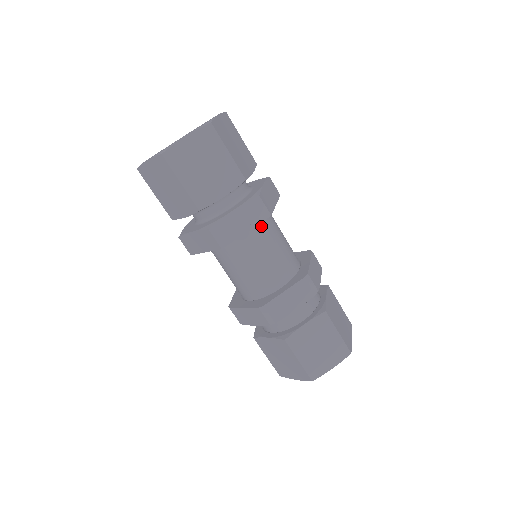
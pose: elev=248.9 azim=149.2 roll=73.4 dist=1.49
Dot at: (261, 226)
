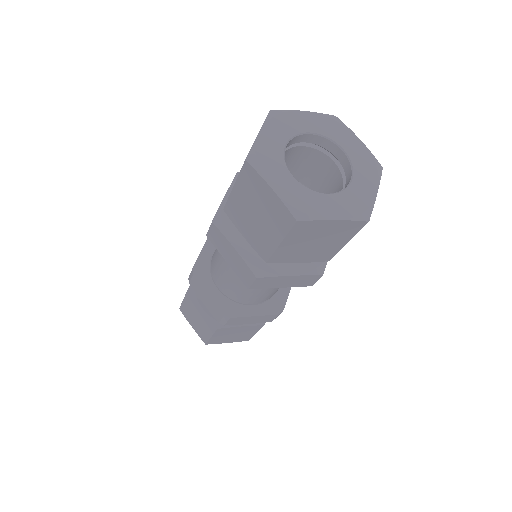
Dot at: occluded
